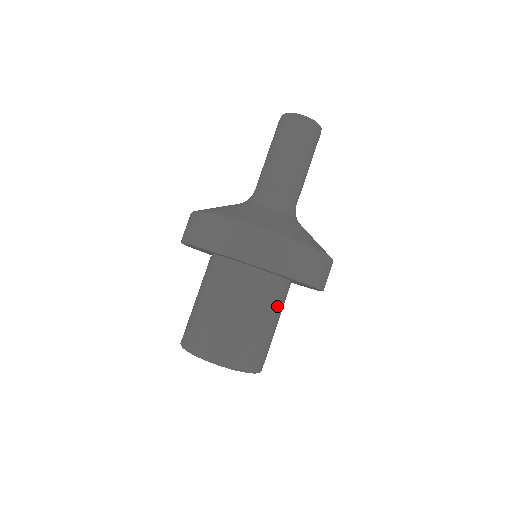
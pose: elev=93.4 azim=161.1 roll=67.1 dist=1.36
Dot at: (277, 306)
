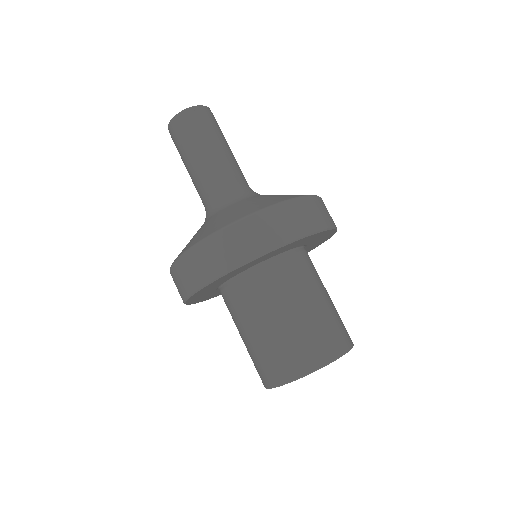
Dot at: (307, 279)
